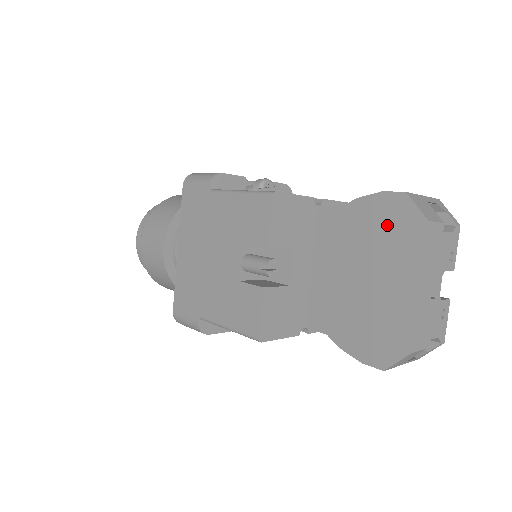
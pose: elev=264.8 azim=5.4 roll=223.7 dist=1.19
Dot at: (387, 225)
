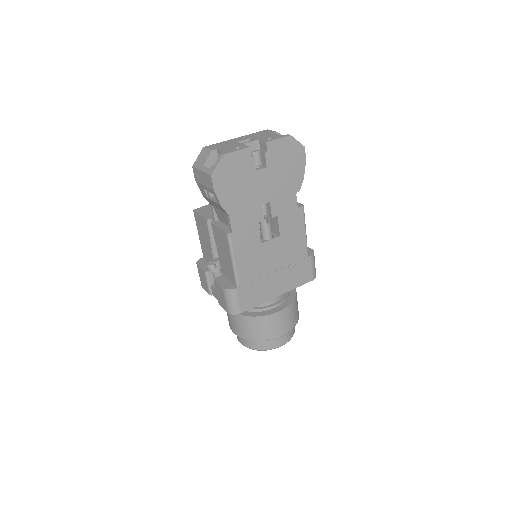
Dot at: occluded
